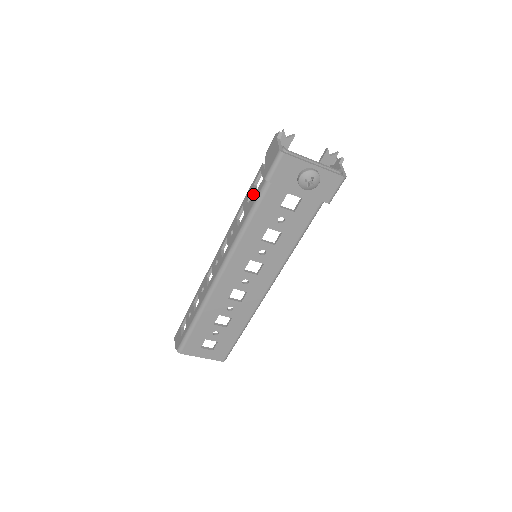
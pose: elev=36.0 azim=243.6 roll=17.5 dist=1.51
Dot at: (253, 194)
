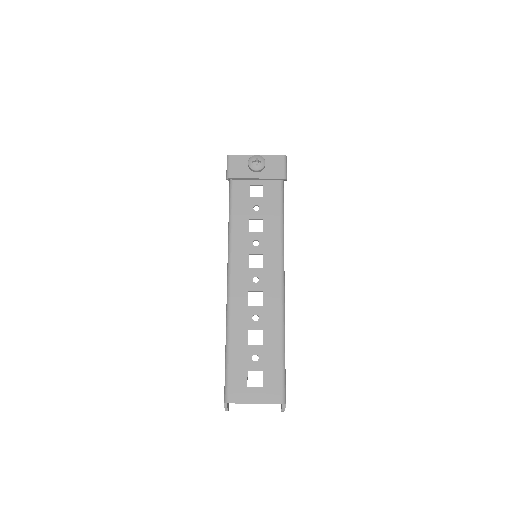
Dot at: occluded
